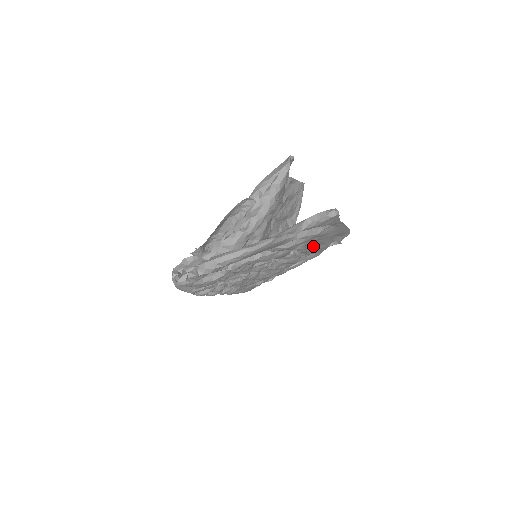
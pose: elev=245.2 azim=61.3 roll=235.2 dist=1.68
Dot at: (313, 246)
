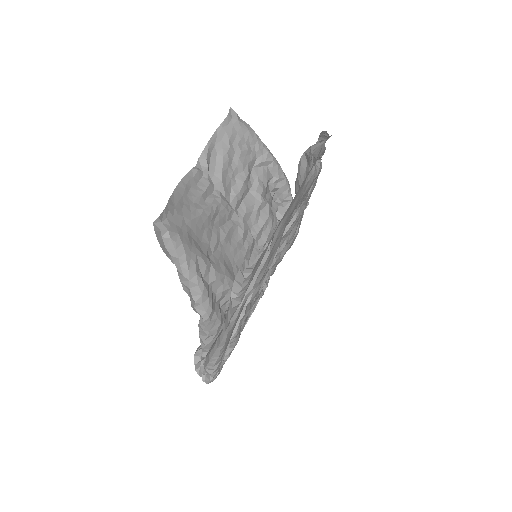
Dot at: occluded
